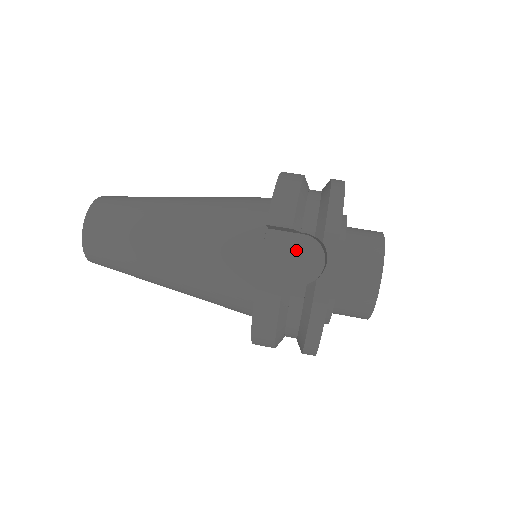
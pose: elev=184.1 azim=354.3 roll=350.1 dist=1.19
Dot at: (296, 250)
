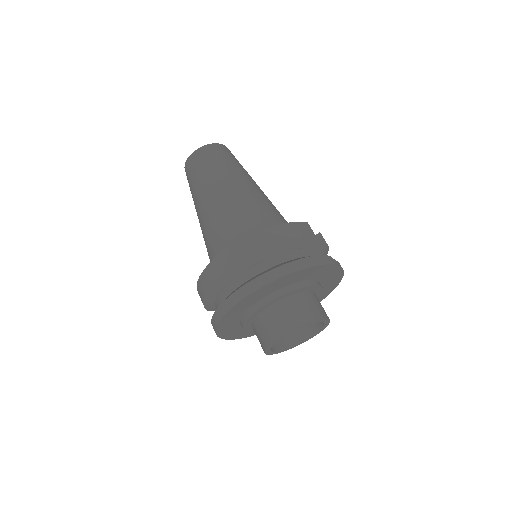
Dot at: occluded
